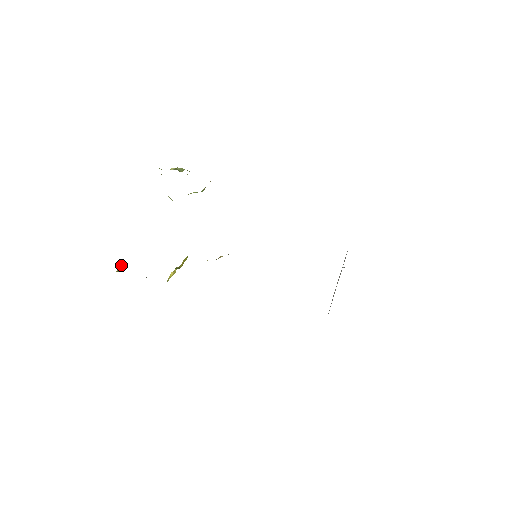
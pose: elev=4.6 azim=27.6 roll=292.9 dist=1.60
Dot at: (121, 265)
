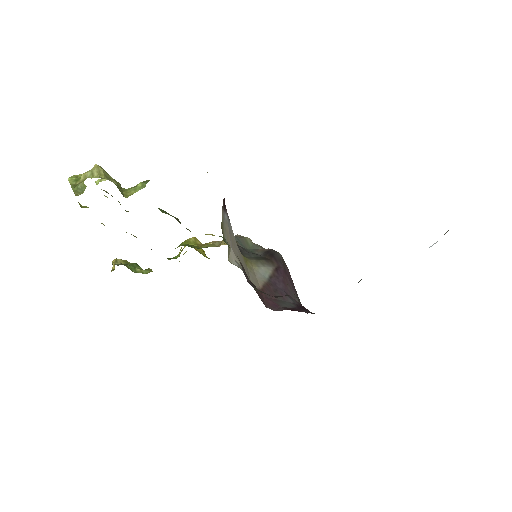
Dot at: (114, 261)
